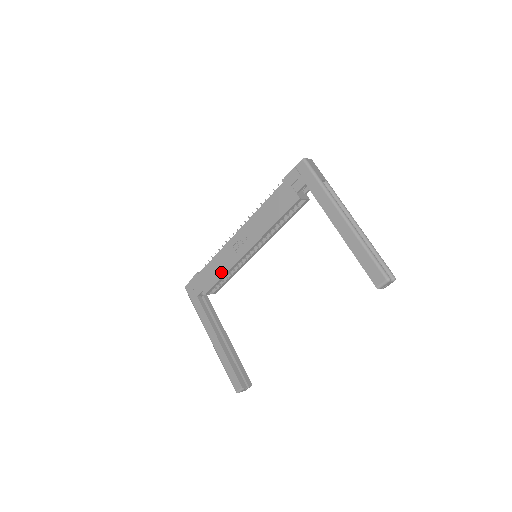
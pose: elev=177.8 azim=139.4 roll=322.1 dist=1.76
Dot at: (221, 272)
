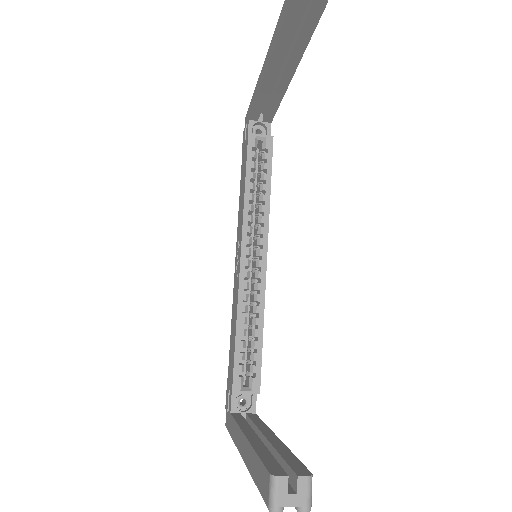
Dot at: (234, 329)
